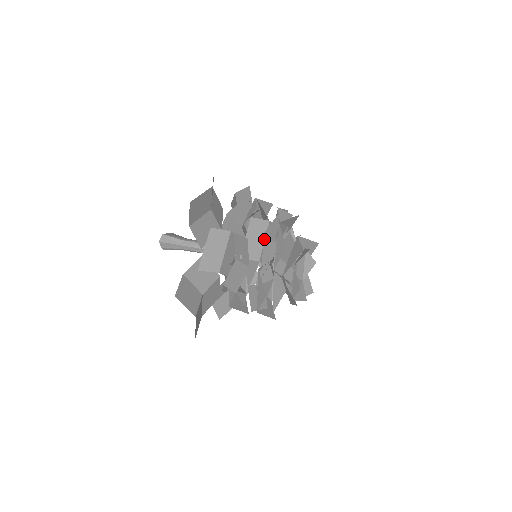
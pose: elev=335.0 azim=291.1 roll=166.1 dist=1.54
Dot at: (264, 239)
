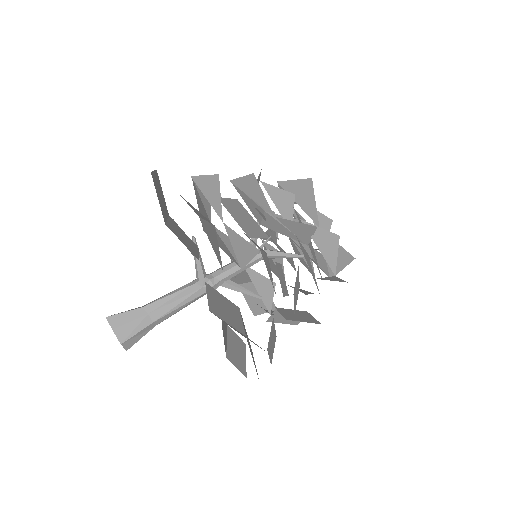
Dot at: occluded
